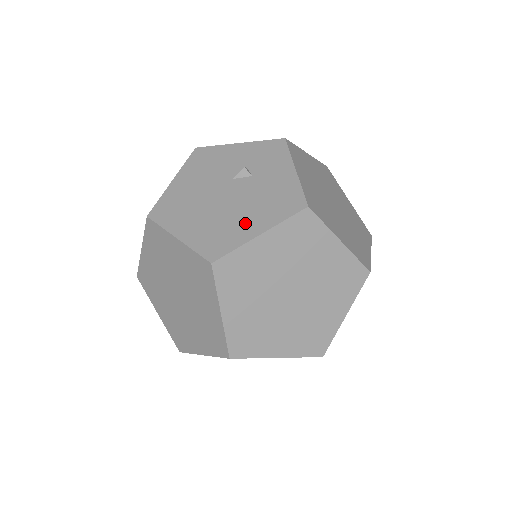
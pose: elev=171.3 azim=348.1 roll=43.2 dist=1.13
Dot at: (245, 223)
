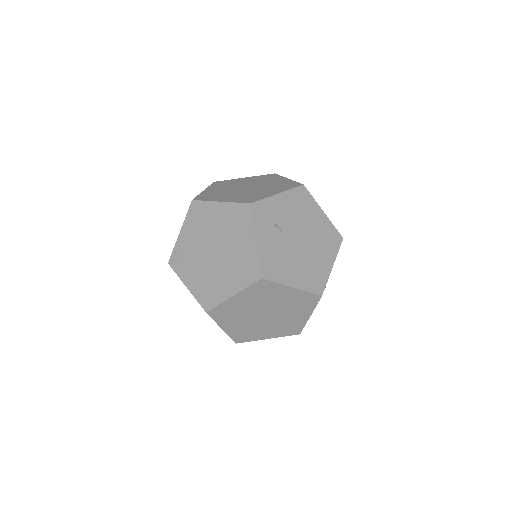
Dot at: occluded
